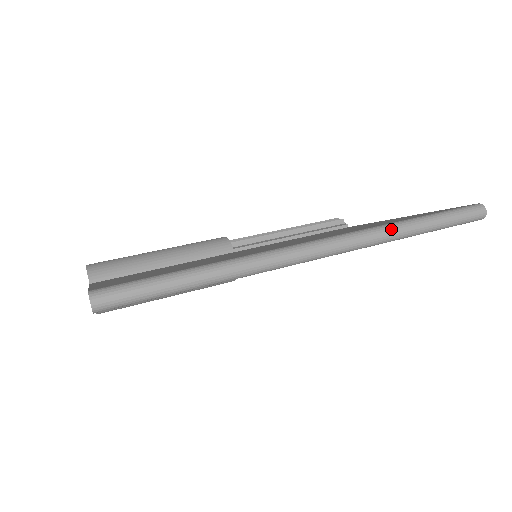
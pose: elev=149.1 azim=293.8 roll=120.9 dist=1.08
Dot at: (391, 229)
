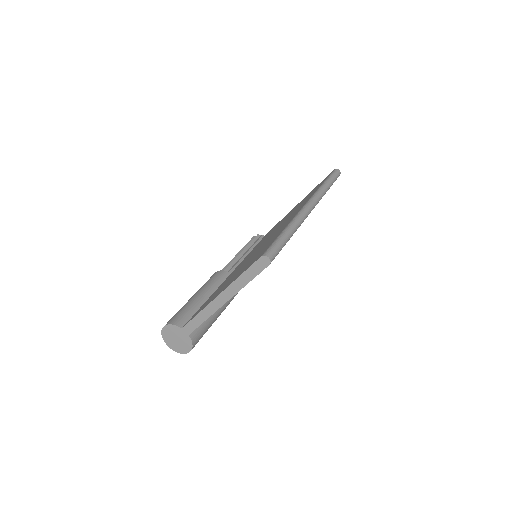
Dot at: (322, 189)
